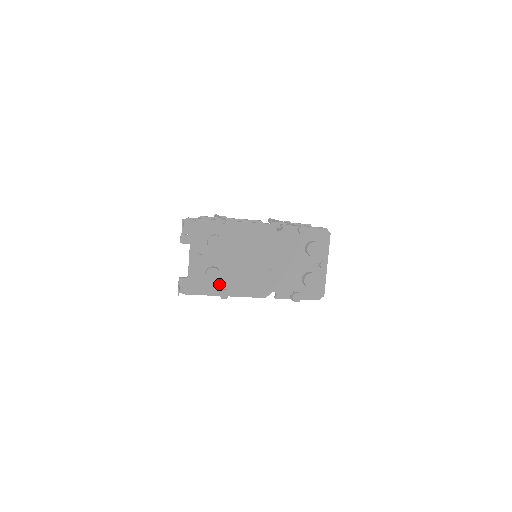
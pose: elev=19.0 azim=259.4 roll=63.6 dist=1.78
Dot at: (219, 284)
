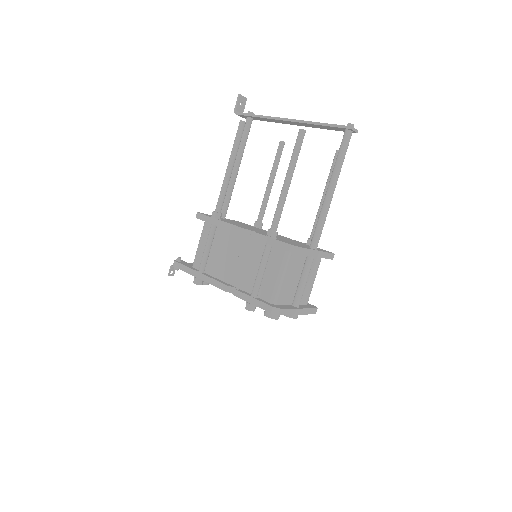
Dot at: occluded
